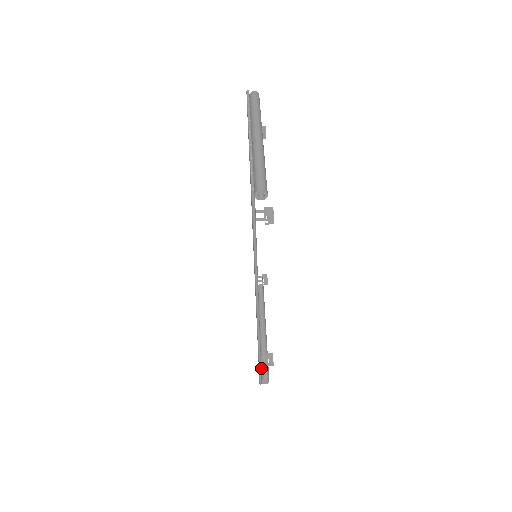
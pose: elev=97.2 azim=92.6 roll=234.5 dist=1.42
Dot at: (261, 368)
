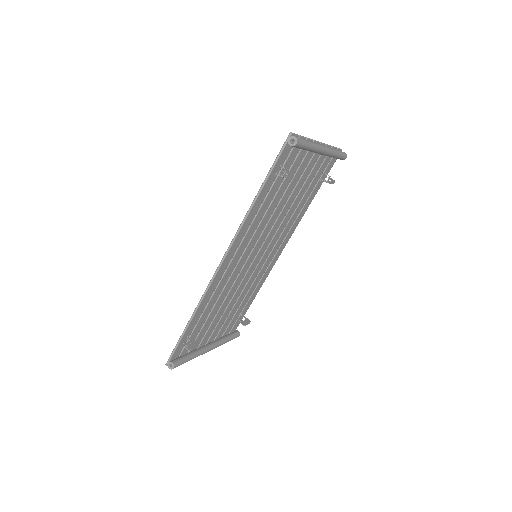
Dot at: (179, 357)
